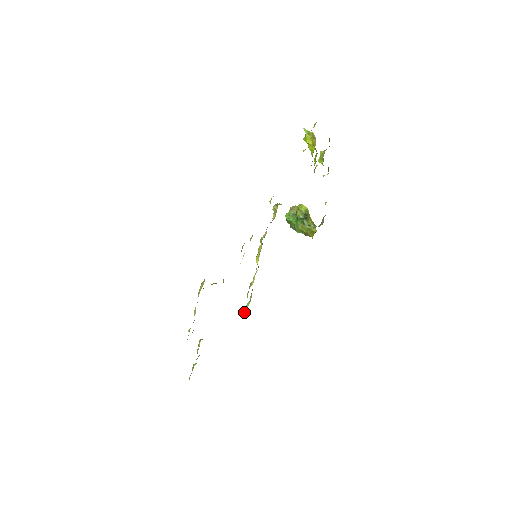
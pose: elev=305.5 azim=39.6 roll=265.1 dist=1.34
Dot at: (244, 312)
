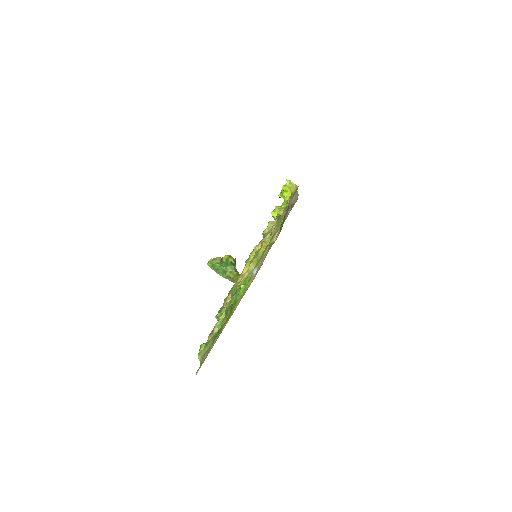
Dot at: occluded
